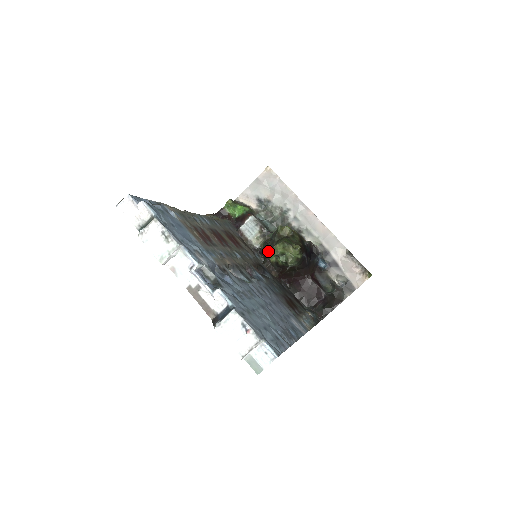
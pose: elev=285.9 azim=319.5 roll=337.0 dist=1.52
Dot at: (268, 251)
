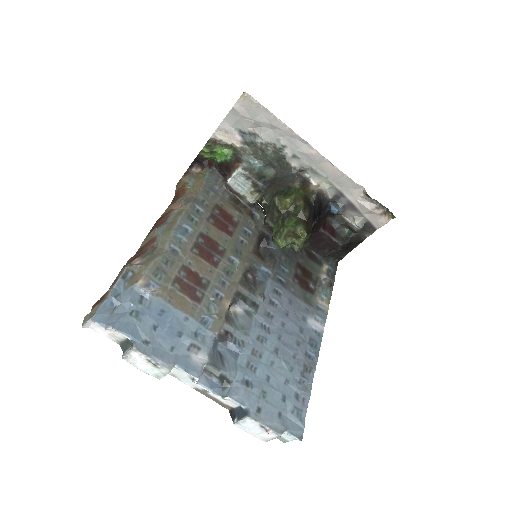
Dot at: (268, 223)
